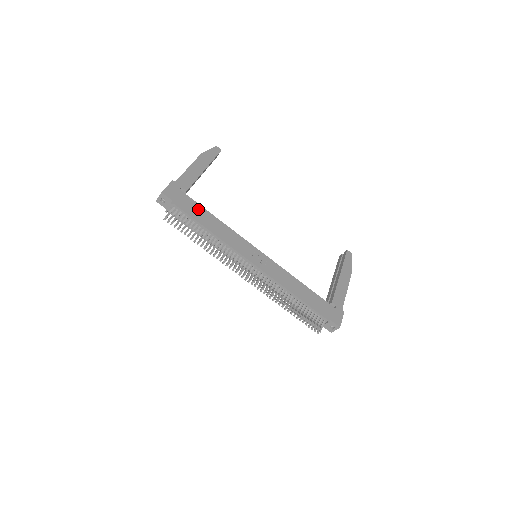
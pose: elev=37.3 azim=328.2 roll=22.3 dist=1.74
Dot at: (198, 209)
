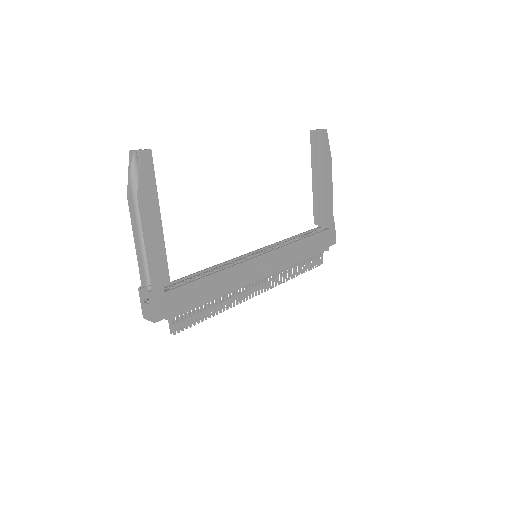
Dot at: (194, 290)
